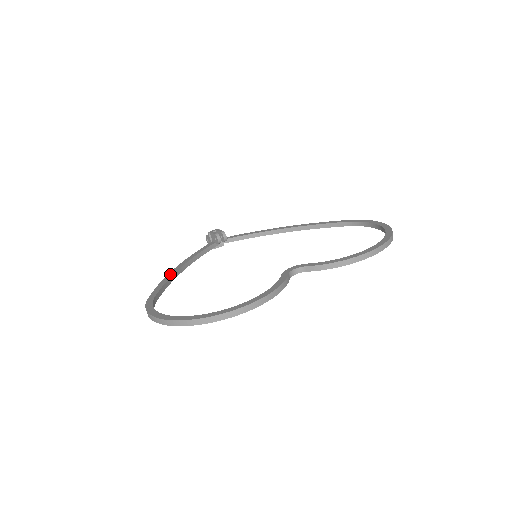
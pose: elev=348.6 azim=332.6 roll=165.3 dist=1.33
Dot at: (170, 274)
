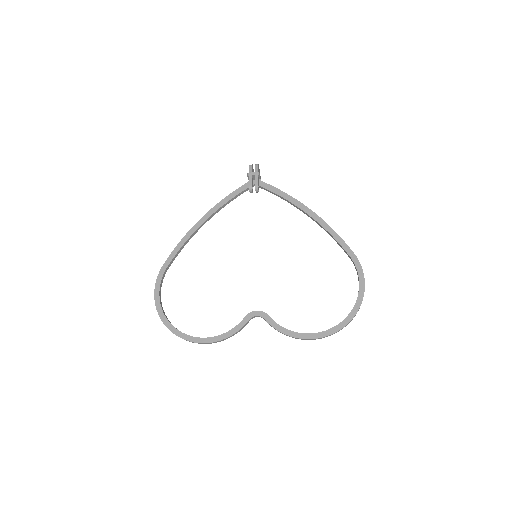
Dot at: (191, 231)
